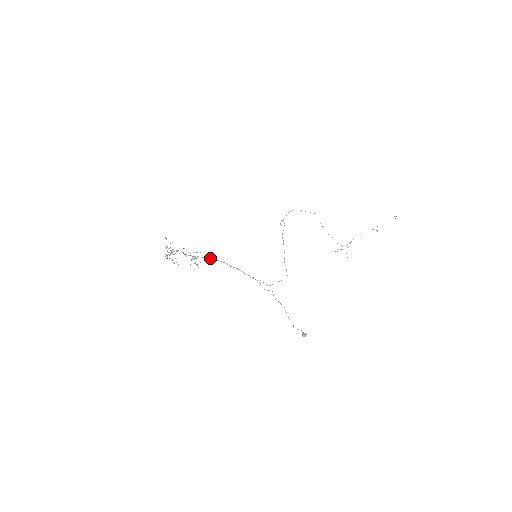
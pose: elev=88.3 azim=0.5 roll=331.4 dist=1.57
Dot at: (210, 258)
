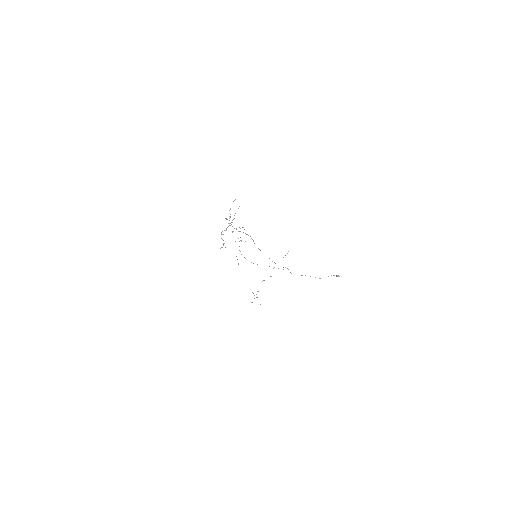
Dot at: (250, 236)
